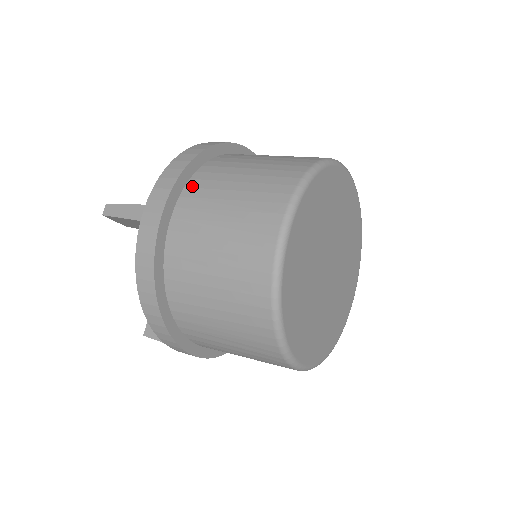
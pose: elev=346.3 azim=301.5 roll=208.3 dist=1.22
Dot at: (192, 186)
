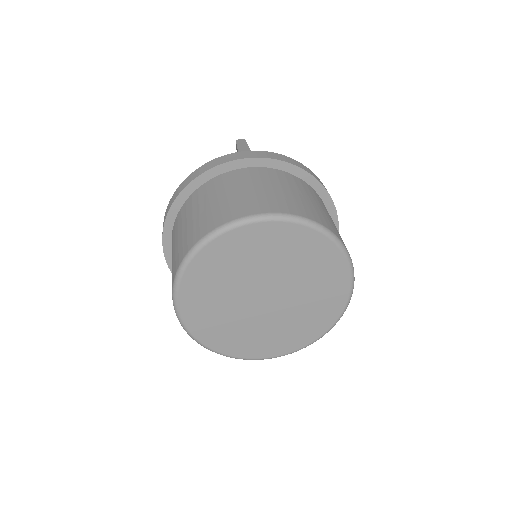
Dot at: (173, 231)
